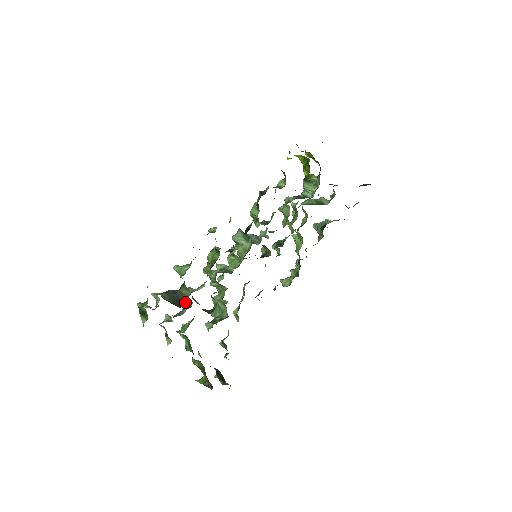
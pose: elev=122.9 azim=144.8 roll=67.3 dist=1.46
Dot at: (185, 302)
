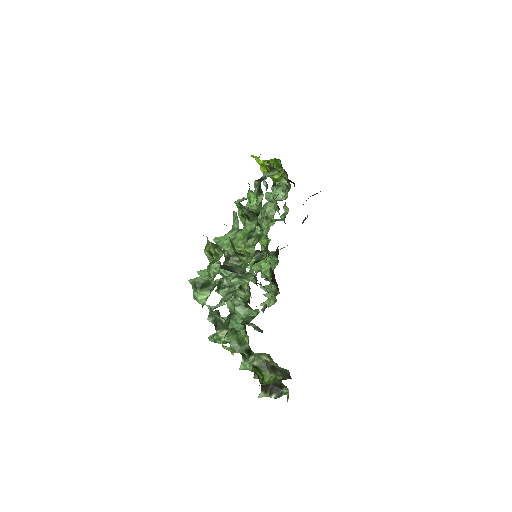
Dot at: (241, 271)
